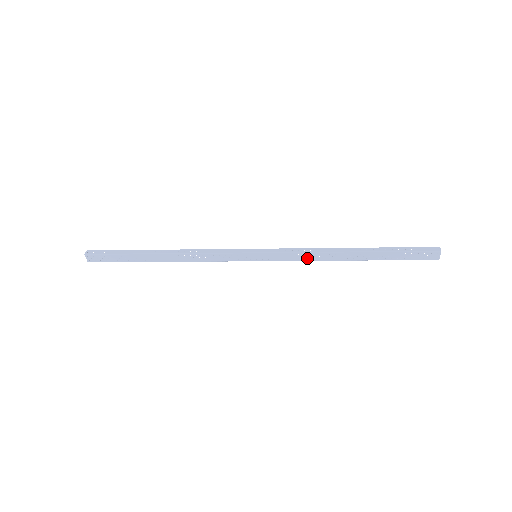
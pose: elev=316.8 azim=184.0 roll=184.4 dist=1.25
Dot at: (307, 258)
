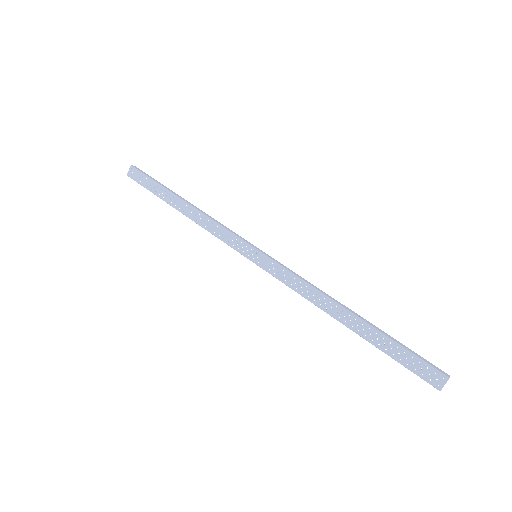
Dot at: (300, 289)
